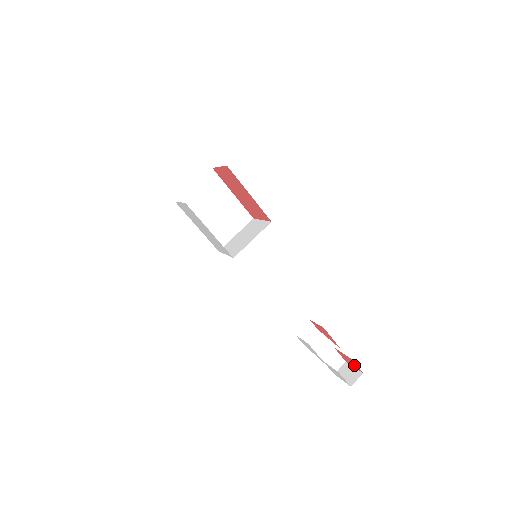
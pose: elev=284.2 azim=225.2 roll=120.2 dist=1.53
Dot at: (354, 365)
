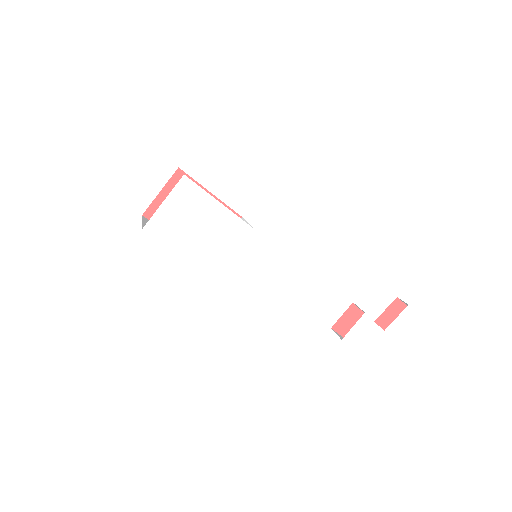
Dot at: occluded
